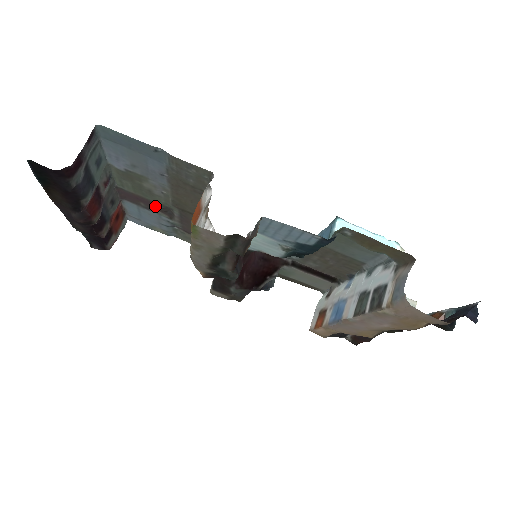
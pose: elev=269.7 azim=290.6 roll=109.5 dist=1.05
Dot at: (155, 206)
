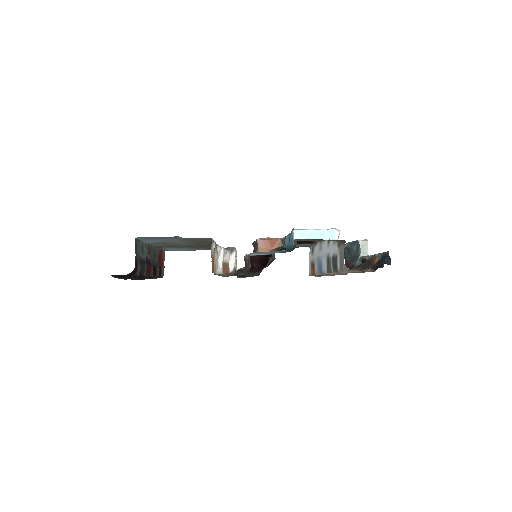
Dot at: occluded
